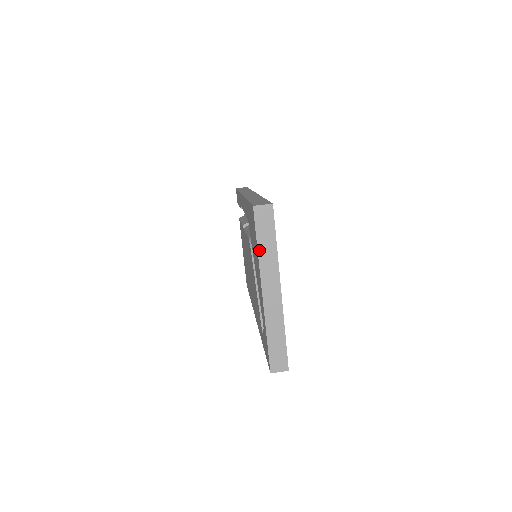
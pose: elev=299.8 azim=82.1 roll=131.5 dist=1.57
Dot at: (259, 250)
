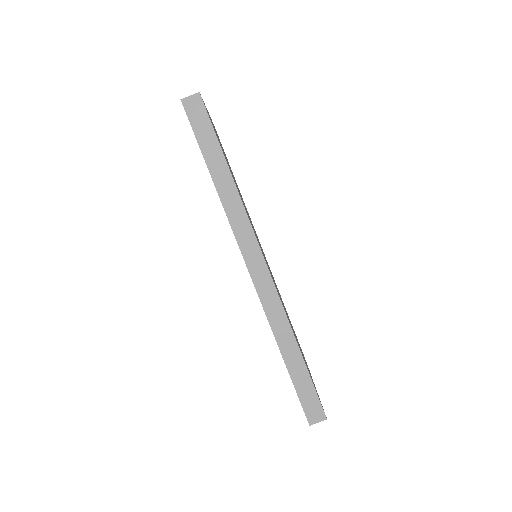
Dot at: occluded
